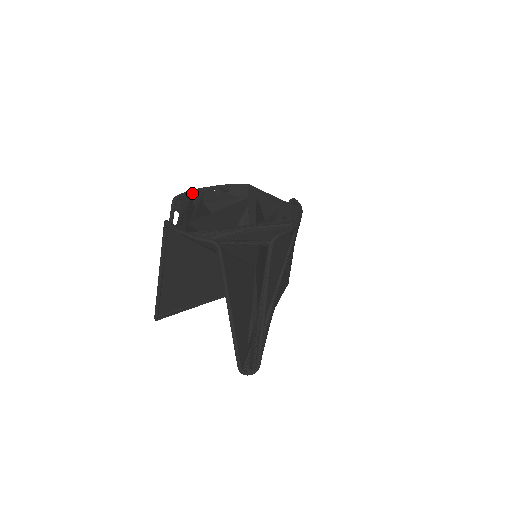
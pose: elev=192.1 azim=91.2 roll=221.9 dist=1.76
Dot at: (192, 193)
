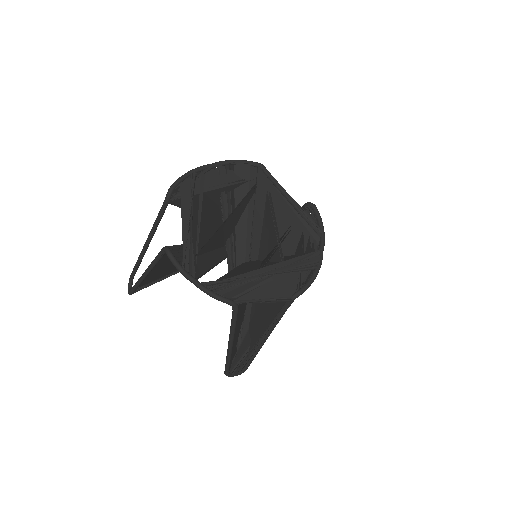
Dot at: (192, 180)
